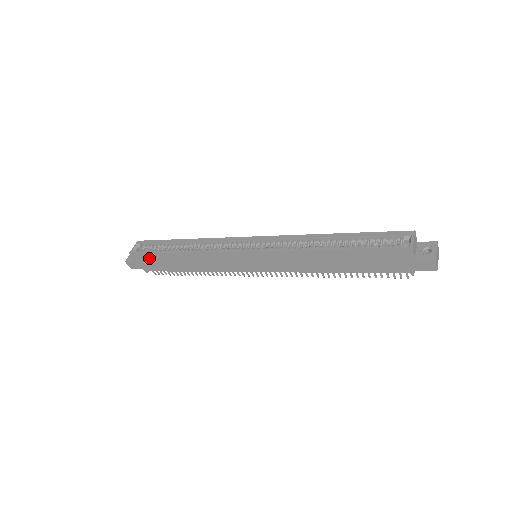
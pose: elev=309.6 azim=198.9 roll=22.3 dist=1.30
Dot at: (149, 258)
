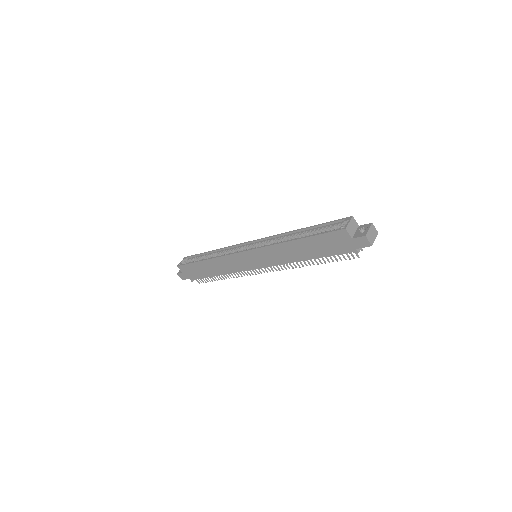
Dot at: (190, 268)
